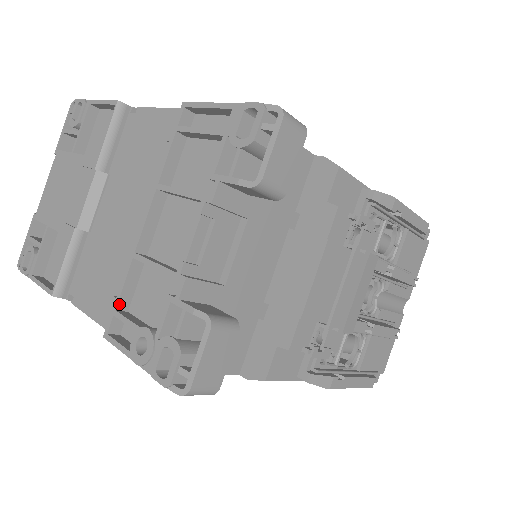
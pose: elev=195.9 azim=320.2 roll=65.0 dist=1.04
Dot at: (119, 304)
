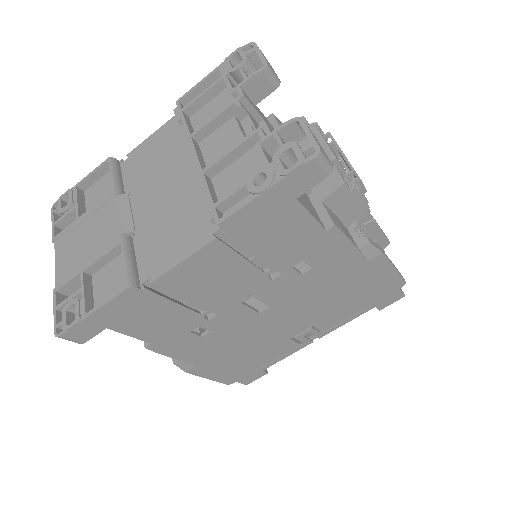
Dot at: (213, 201)
